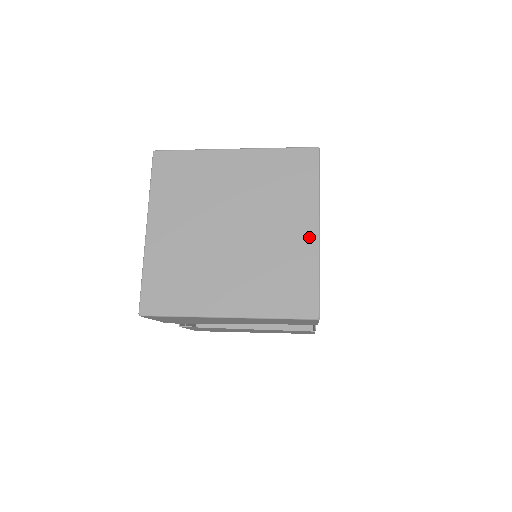
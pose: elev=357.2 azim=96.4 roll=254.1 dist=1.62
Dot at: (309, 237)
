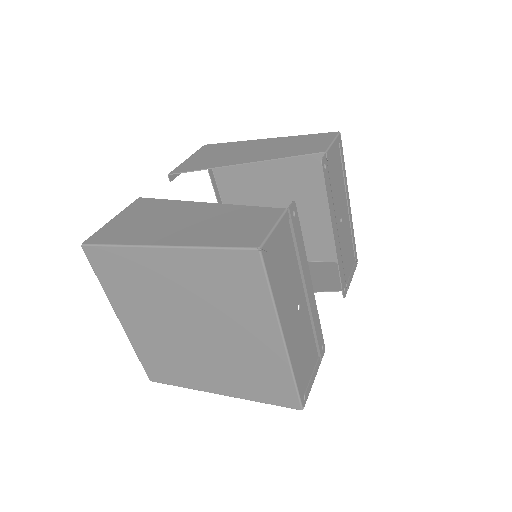
Dot at: (274, 346)
